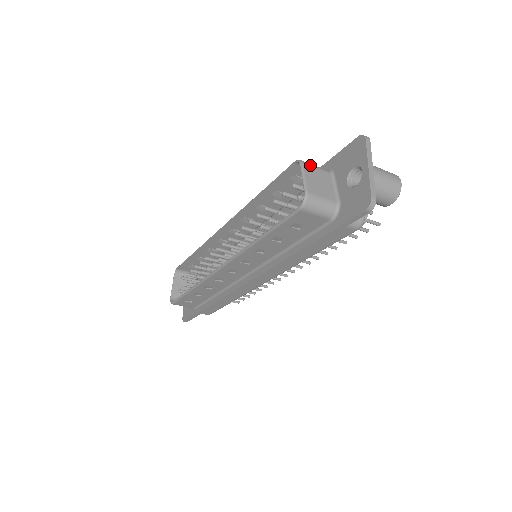
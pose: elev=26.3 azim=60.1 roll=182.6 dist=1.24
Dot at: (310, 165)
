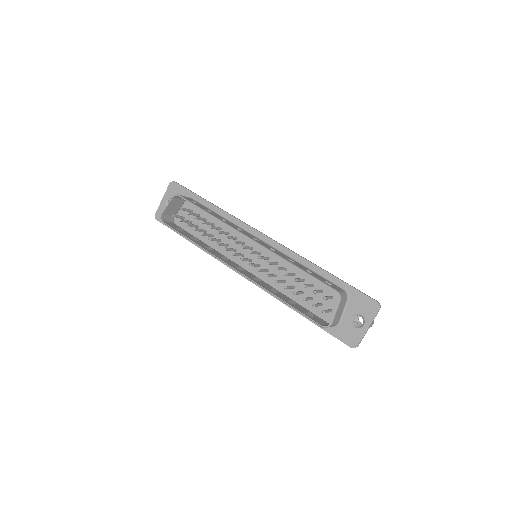
Dot at: (343, 299)
